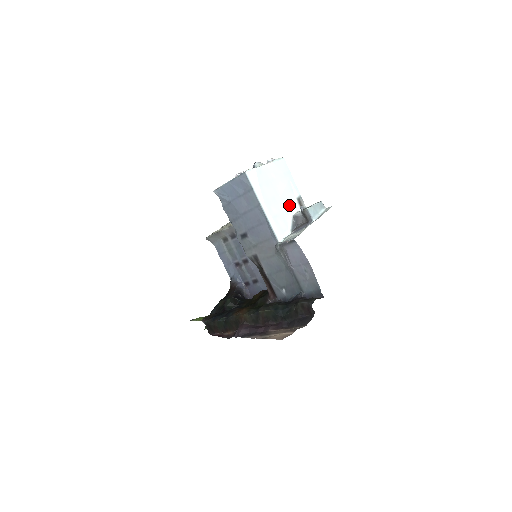
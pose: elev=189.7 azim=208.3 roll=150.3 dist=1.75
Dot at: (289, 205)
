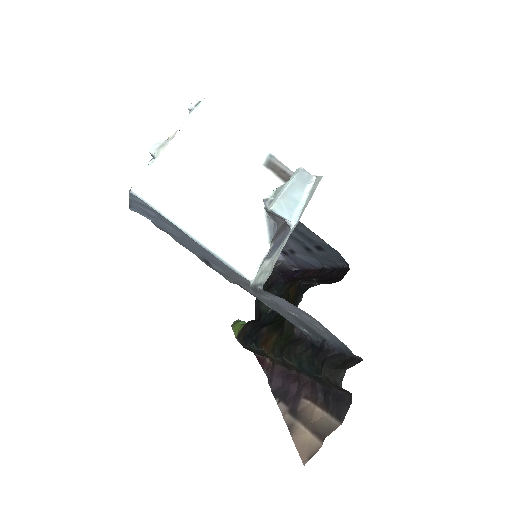
Dot at: (250, 191)
